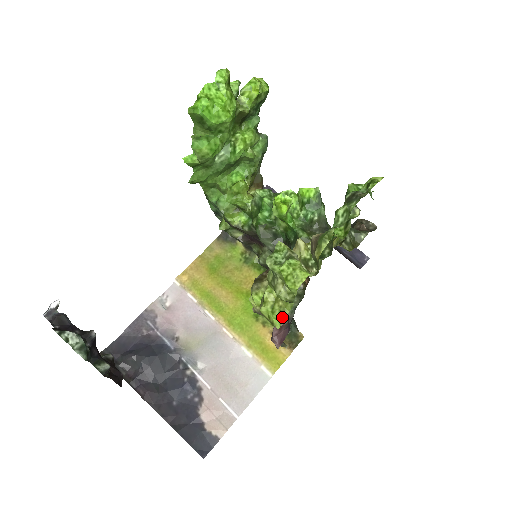
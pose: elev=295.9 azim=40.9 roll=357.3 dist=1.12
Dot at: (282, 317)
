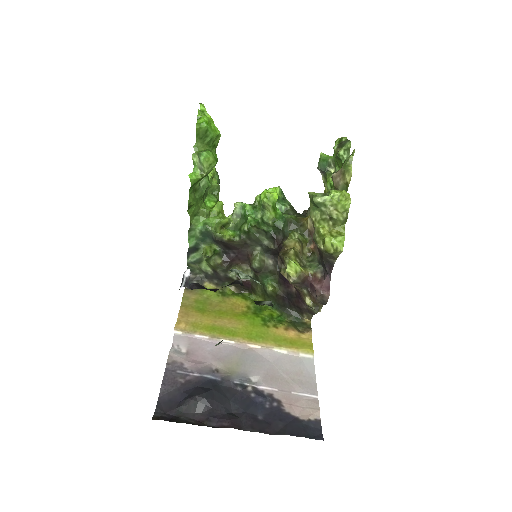
Dot at: (344, 236)
